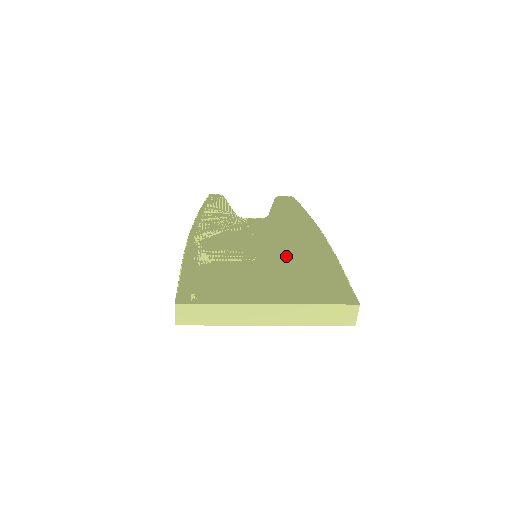
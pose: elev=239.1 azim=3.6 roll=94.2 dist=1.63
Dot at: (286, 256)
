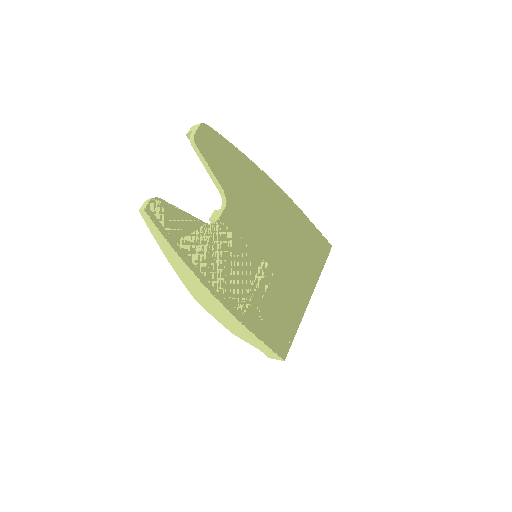
Dot at: (281, 243)
